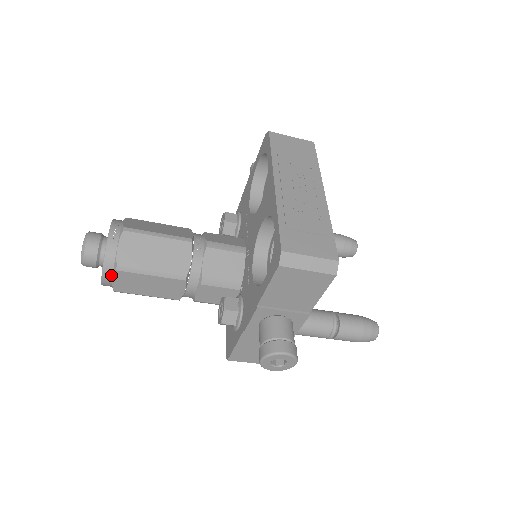
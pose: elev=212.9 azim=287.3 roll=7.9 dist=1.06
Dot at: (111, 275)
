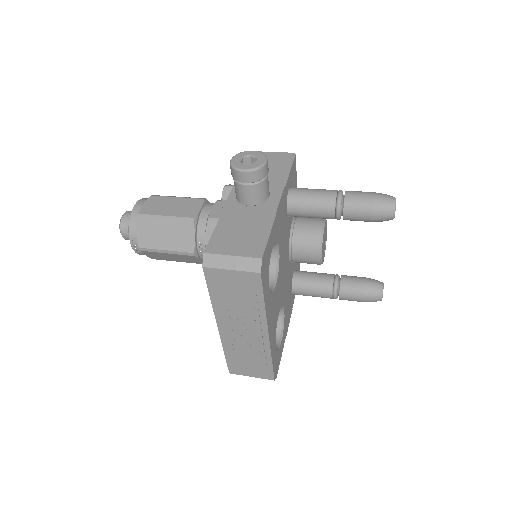
Dot at: occluded
